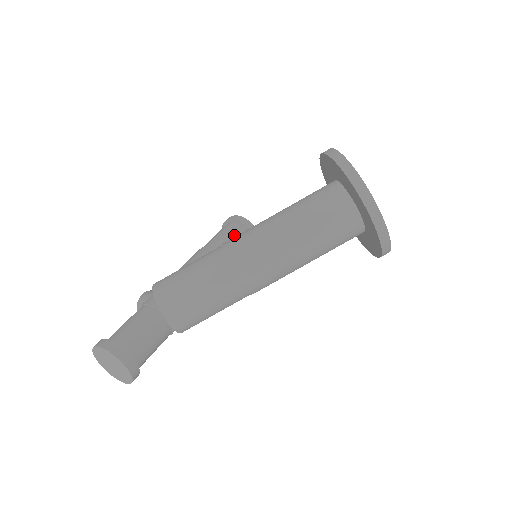
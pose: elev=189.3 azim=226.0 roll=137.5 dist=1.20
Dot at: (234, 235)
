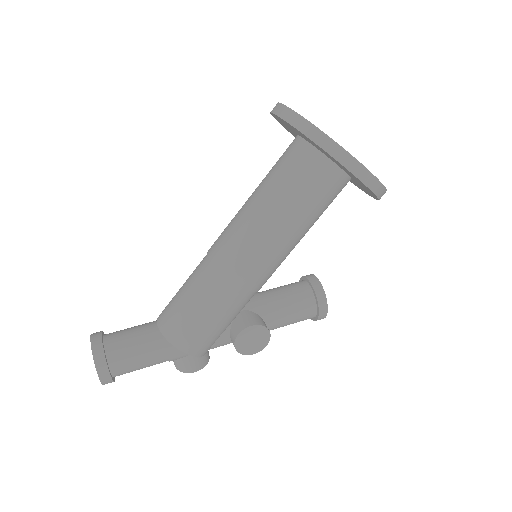
Dot at: (287, 285)
